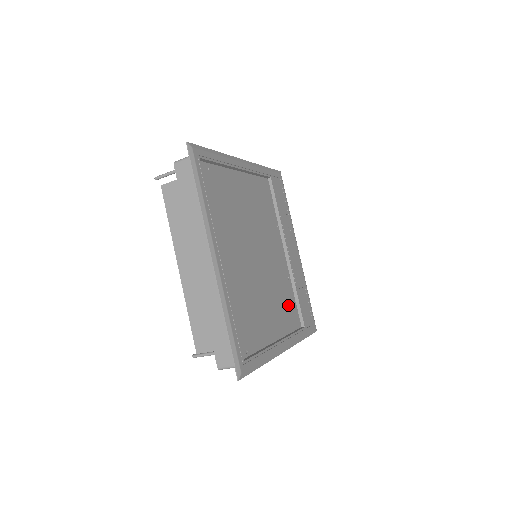
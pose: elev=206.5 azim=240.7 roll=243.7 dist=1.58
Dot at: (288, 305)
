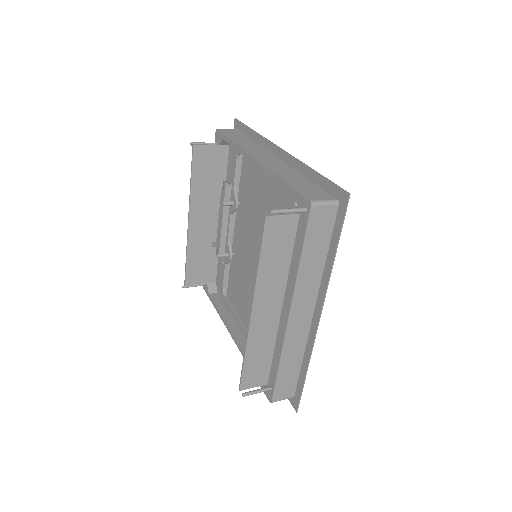
Dot at: occluded
